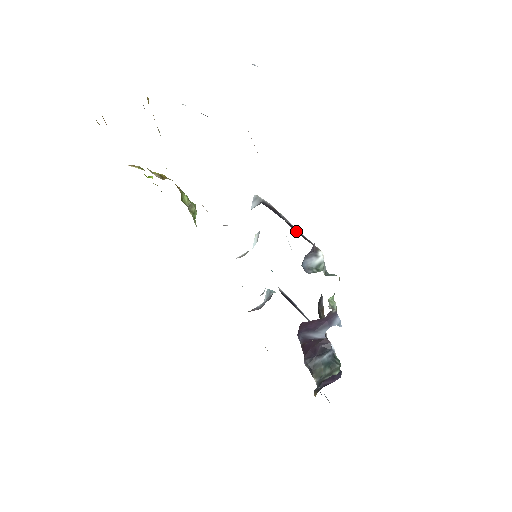
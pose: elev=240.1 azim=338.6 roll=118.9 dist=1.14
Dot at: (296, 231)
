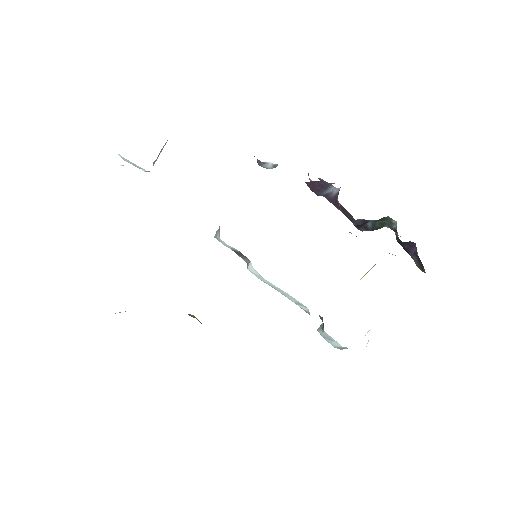
Dot at: occluded
